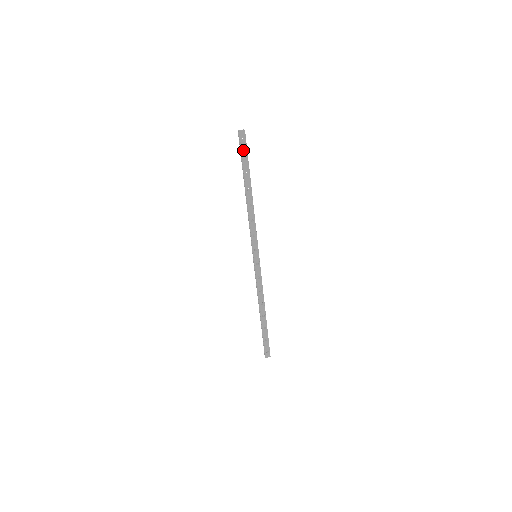
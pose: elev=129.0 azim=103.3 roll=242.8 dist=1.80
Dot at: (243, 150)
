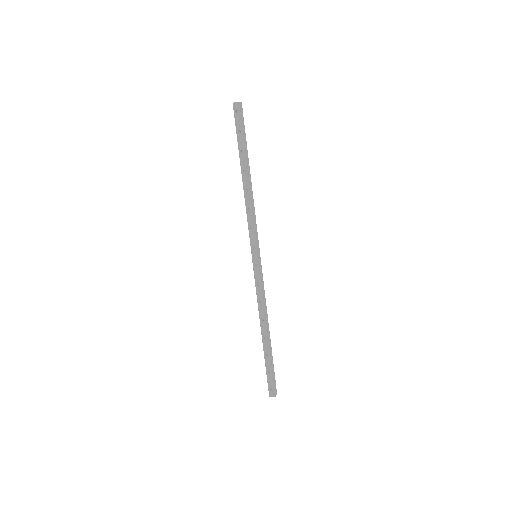
Dot at: (237, 125)
